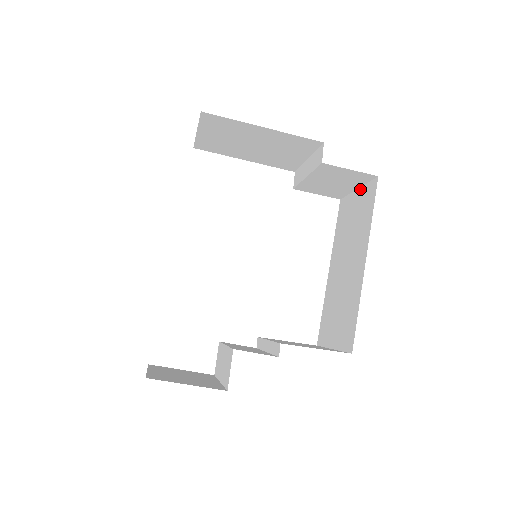
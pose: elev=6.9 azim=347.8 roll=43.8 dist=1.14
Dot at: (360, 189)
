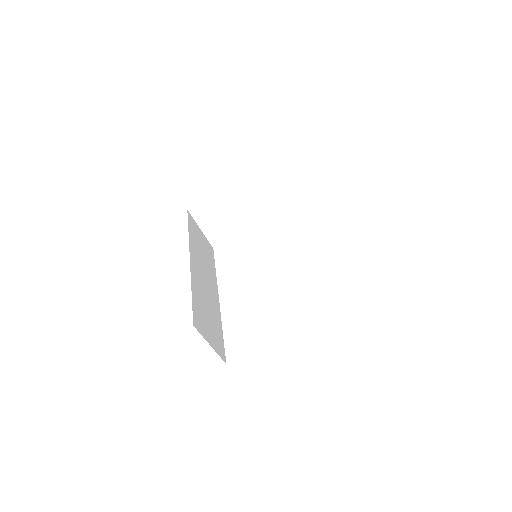
Dot at: (302, 190)
